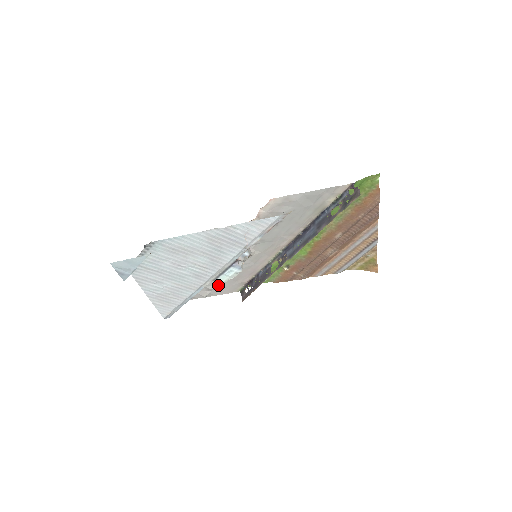
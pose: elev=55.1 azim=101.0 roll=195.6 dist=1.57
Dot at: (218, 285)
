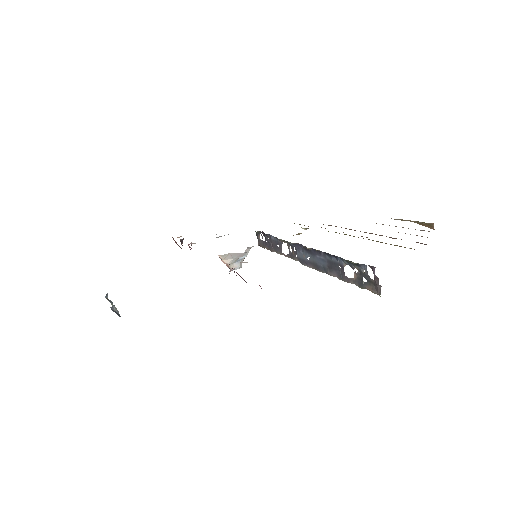
Dot at: occluded
